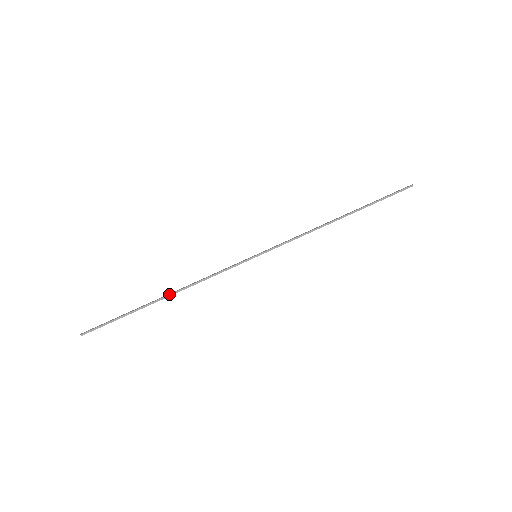
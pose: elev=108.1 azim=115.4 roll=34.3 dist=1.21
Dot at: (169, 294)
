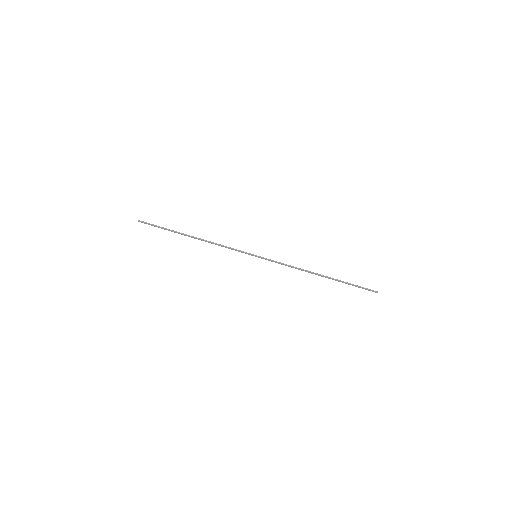
Dot at: (195, 238)
